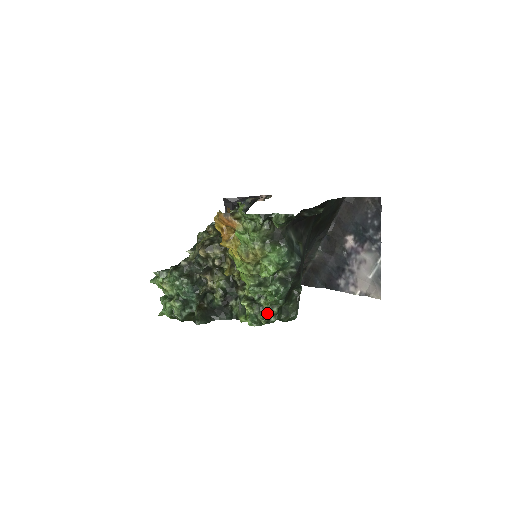
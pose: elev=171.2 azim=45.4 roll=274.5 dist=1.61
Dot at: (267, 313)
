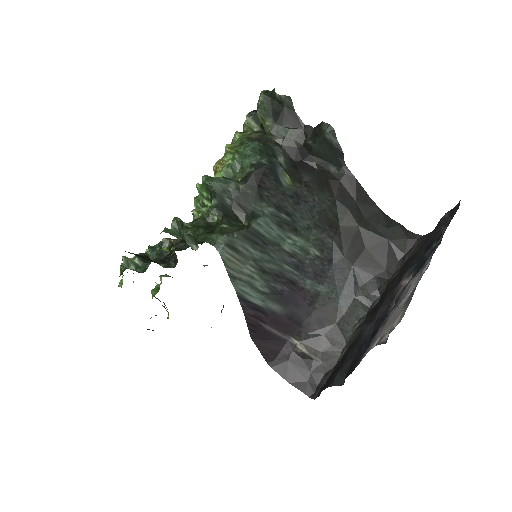
Dot at: (189, 223)
